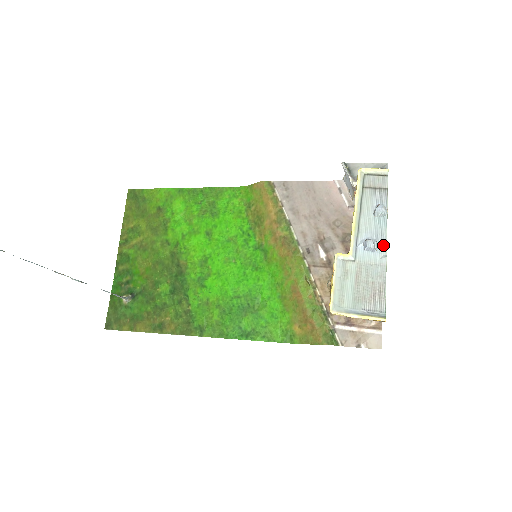
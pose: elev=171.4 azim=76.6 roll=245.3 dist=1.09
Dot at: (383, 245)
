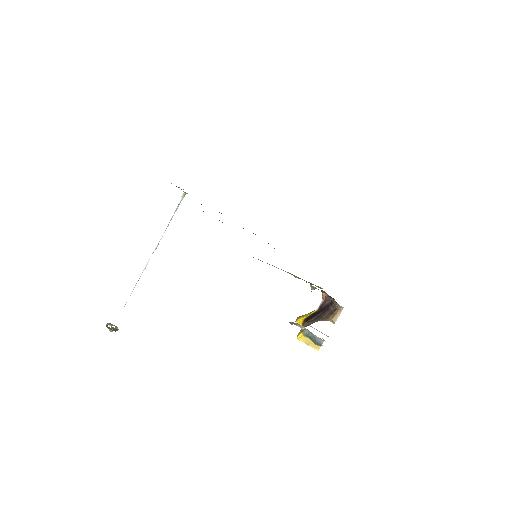
Dot at: occluded
